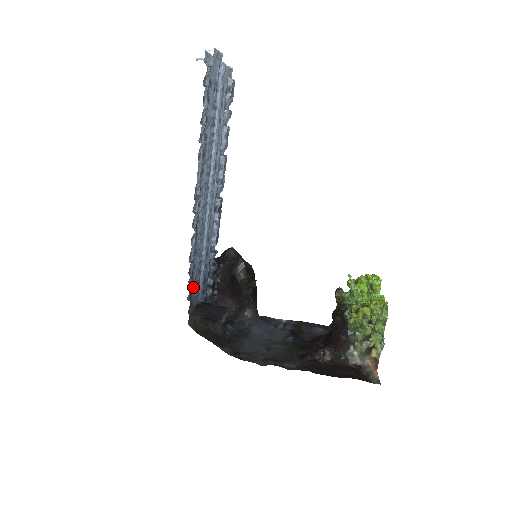
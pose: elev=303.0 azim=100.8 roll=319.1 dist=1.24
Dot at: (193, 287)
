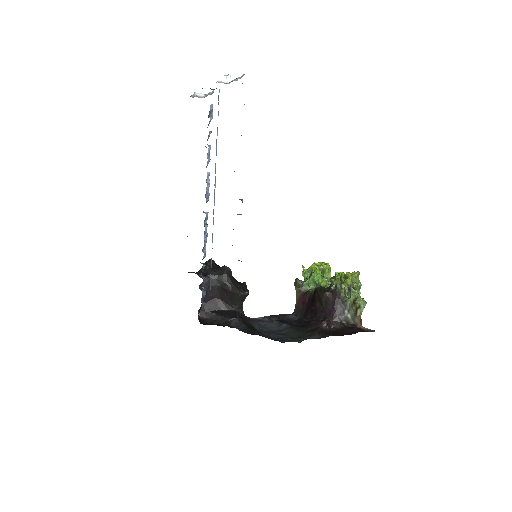
Dot at: occluded
